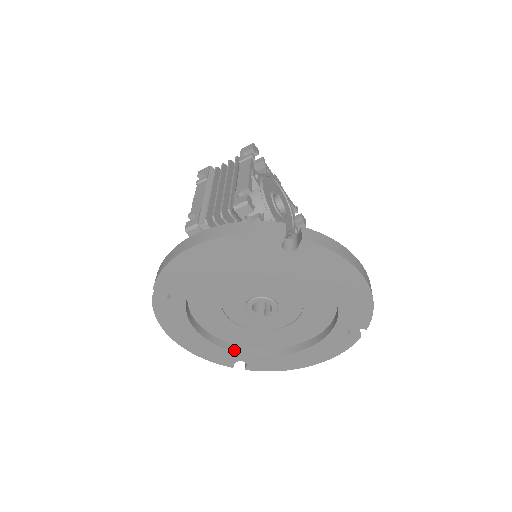
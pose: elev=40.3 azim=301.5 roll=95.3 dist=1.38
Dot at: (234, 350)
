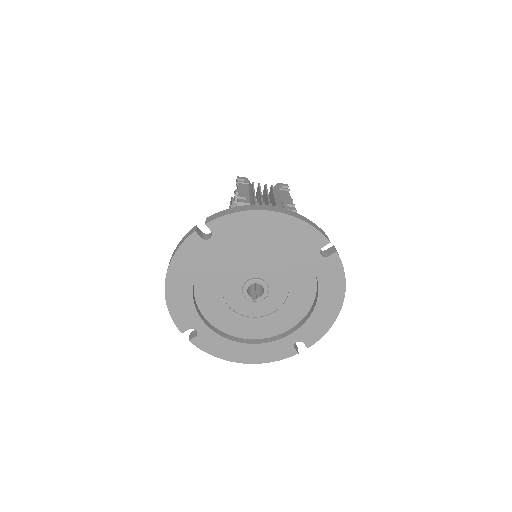
Dot at: (201, 316)
